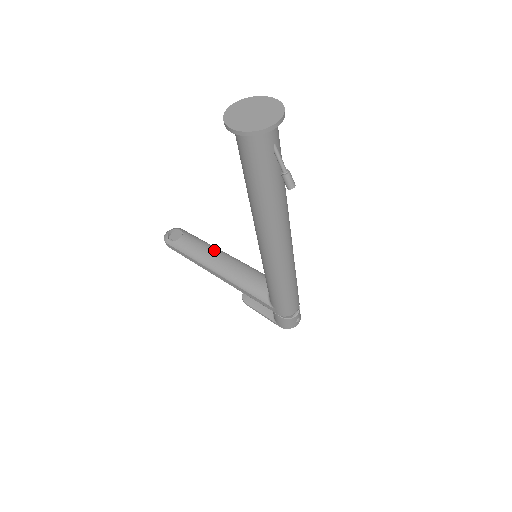
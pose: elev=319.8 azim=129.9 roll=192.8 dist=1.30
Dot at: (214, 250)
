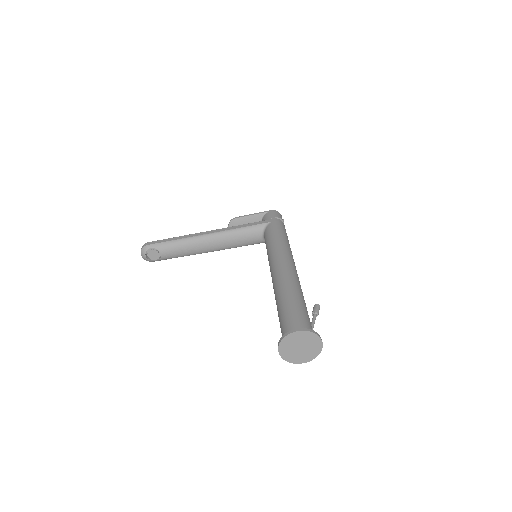
Dot at: (195, 243)
